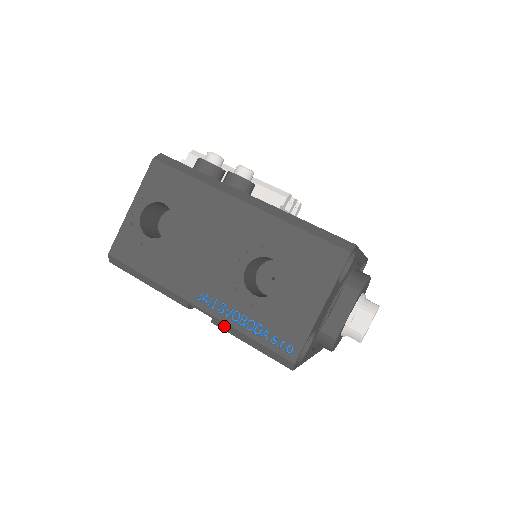
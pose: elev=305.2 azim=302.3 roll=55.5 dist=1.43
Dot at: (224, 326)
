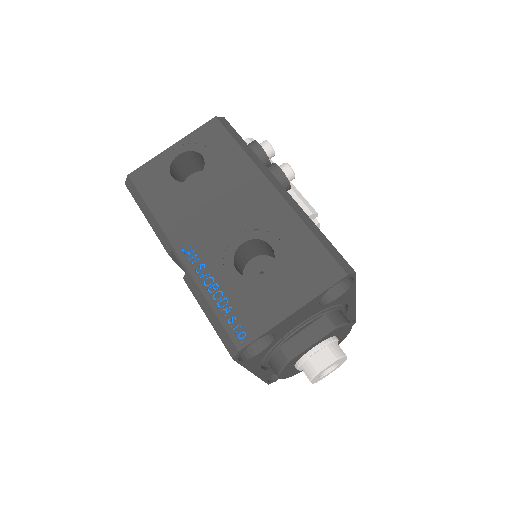
Dot at: (193, 286)
